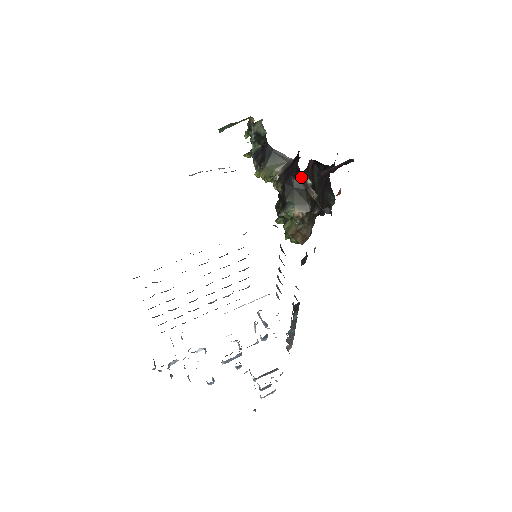
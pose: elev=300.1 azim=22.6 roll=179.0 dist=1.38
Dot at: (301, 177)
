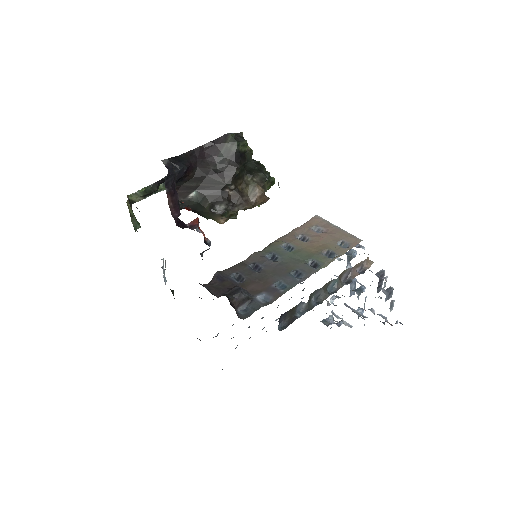
Dot at: occluded
